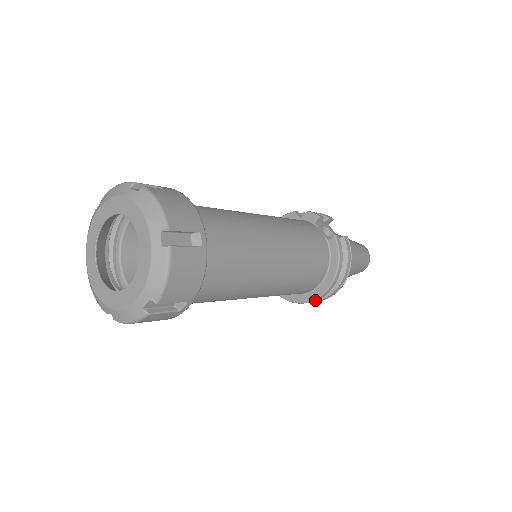
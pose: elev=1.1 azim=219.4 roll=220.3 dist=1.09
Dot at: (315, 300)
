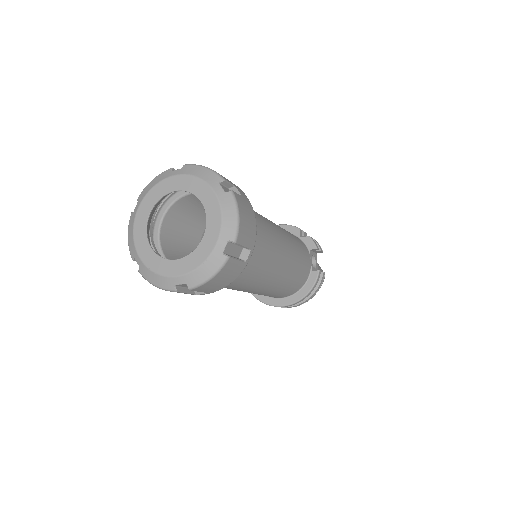
Dot at: occluded
